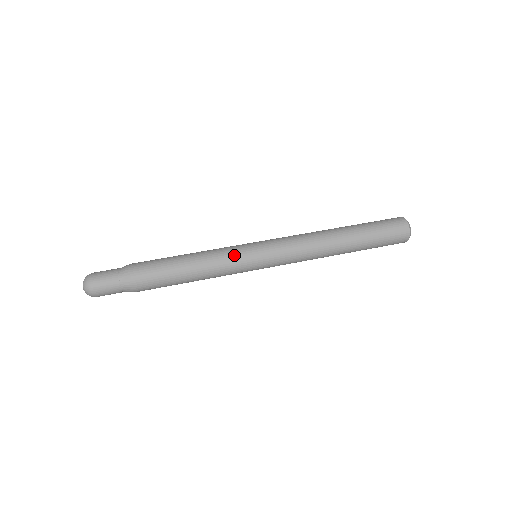
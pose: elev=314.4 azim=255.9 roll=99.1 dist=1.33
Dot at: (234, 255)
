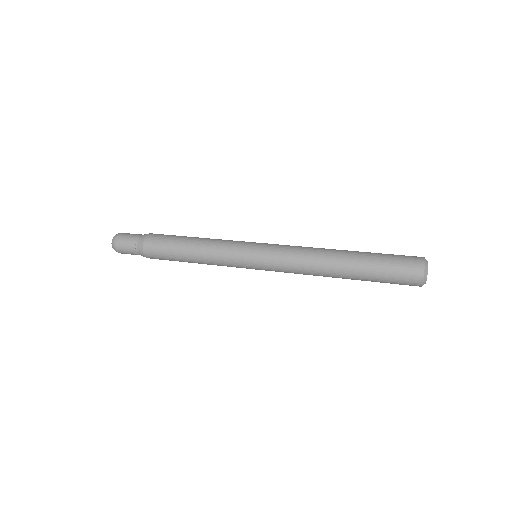
Dot at: (234, 241)
